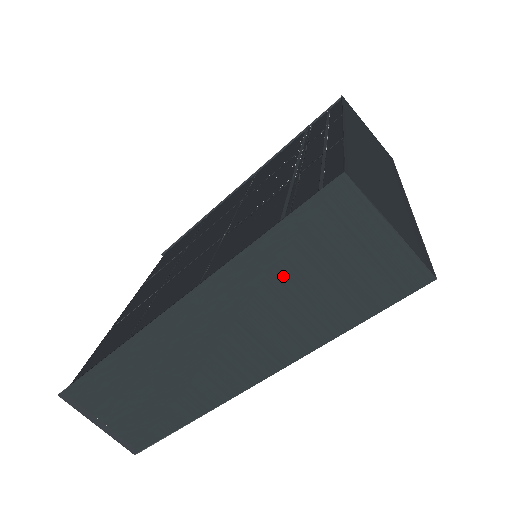
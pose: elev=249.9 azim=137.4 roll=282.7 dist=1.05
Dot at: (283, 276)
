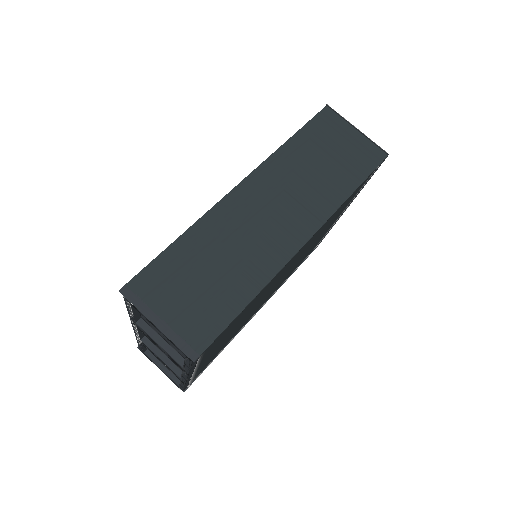
Dot at: (309, 158)
